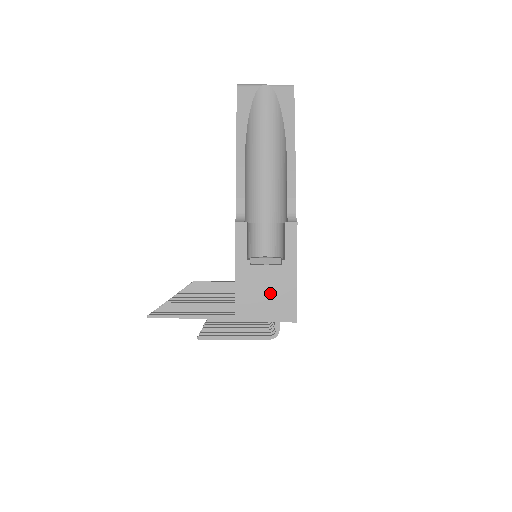
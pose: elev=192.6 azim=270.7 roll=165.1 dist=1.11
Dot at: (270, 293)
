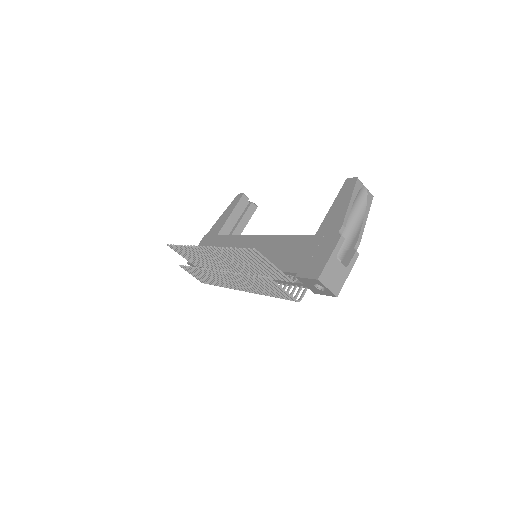
Dot at: (336, 277)
